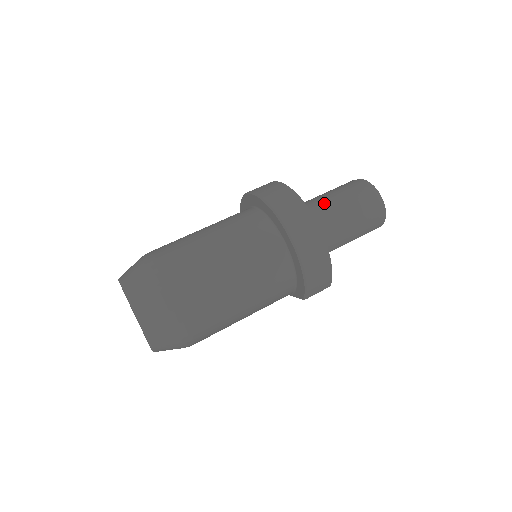
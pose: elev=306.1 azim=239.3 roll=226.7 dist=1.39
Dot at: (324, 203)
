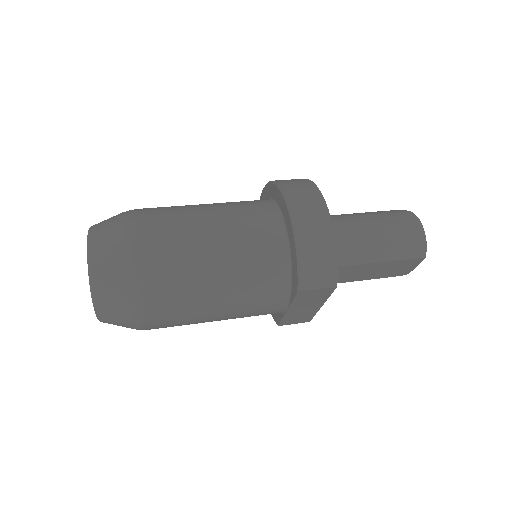
Dot at: (346, 214)
